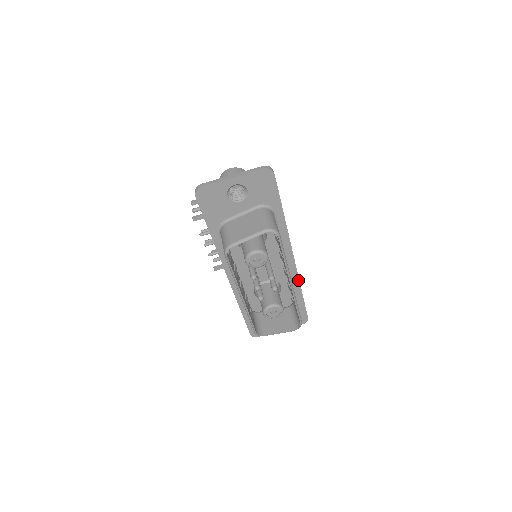
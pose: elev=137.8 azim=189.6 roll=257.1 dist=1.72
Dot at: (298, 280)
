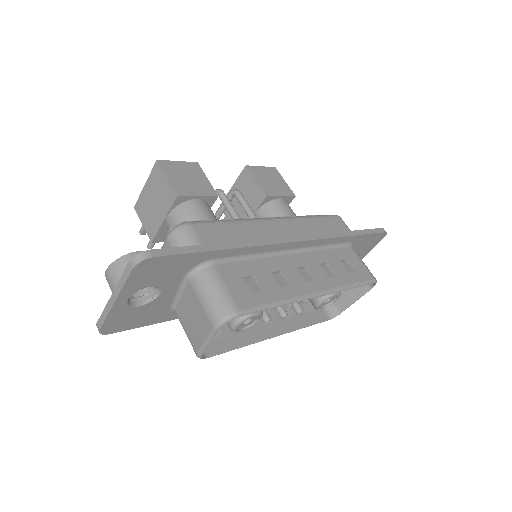
Dot at: (331, 239)
